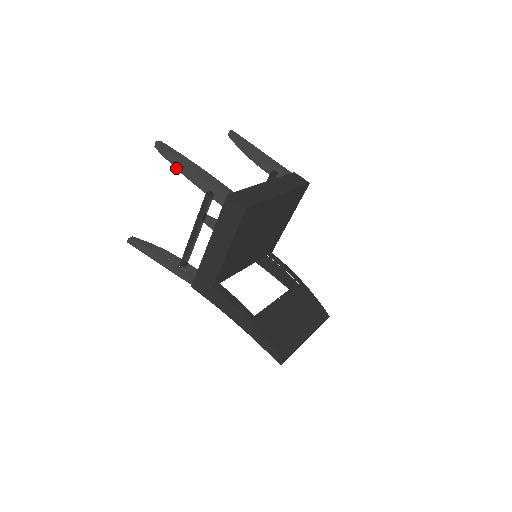
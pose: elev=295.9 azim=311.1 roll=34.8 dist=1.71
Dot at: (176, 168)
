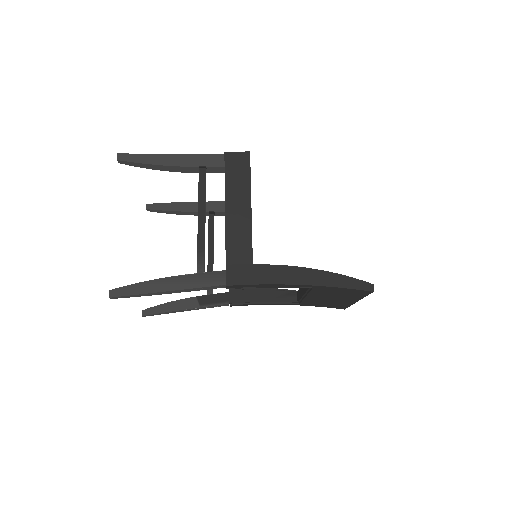
Dot at: (153, 164)
